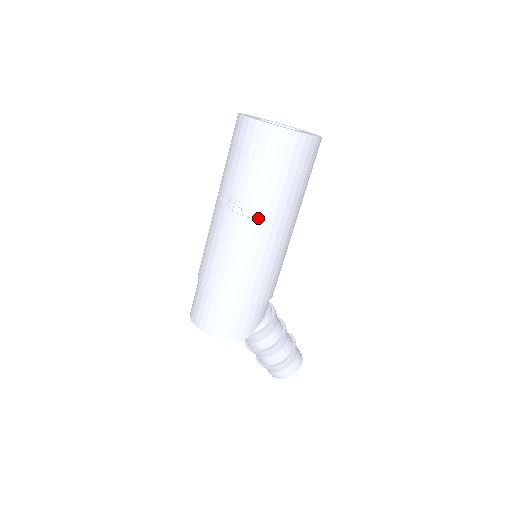
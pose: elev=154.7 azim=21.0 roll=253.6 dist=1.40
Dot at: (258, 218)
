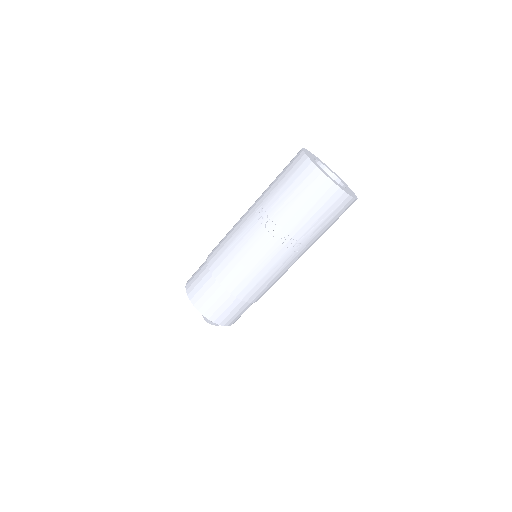
Dot at: (300, 252)
